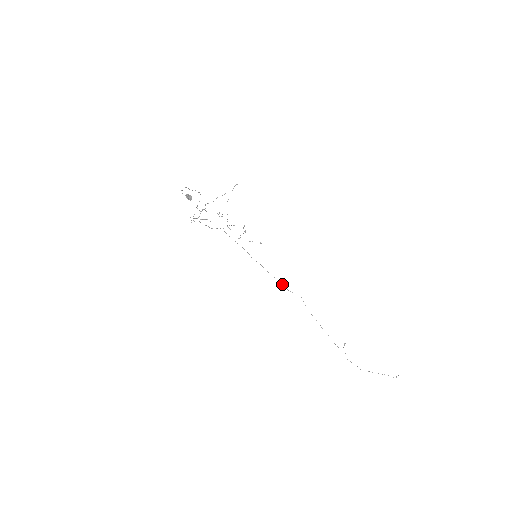
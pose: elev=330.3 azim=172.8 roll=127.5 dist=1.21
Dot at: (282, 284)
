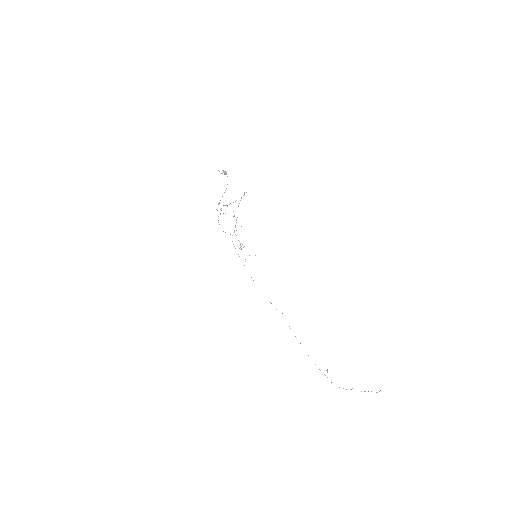
Dot at: (271, 303)
